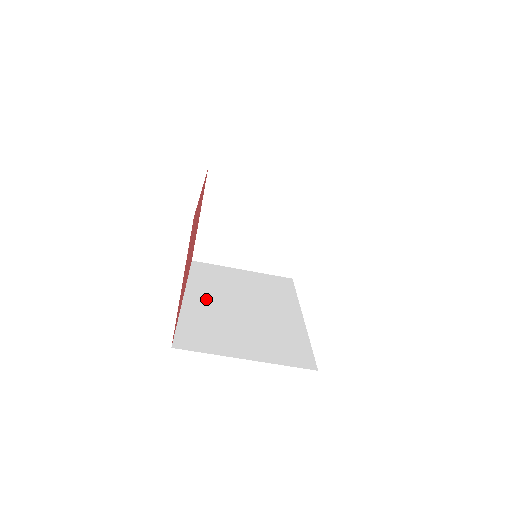
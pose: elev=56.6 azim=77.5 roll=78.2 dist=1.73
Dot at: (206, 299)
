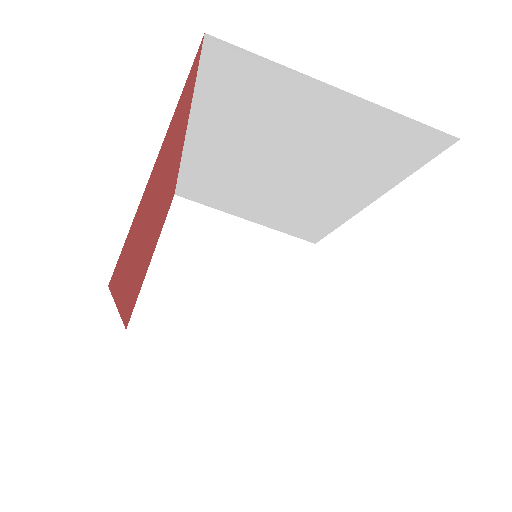
Dot at: occluded
